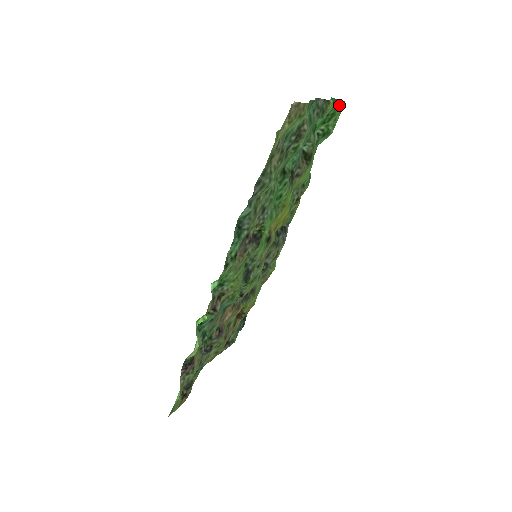
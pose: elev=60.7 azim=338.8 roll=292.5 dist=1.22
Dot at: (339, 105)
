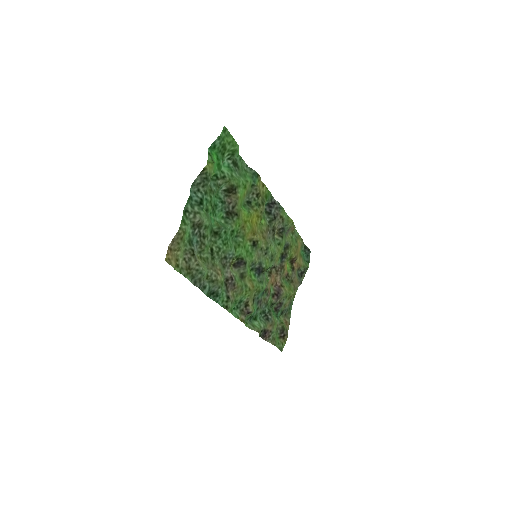
Dot at: (220, 140)
